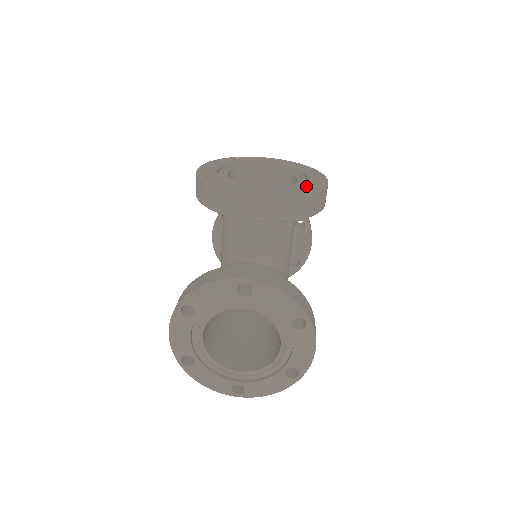
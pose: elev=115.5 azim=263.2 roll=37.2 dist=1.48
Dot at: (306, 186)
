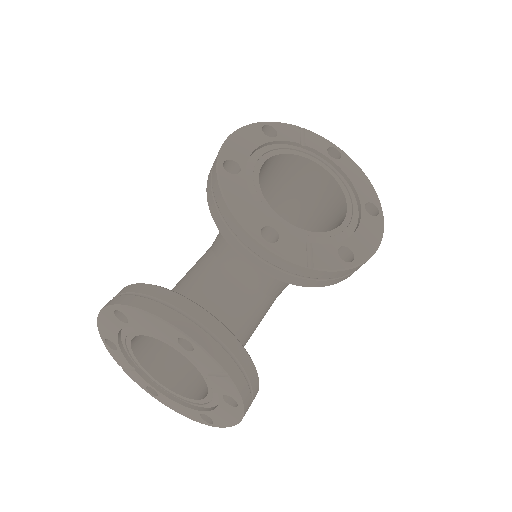
Dot at: (343, 246)
